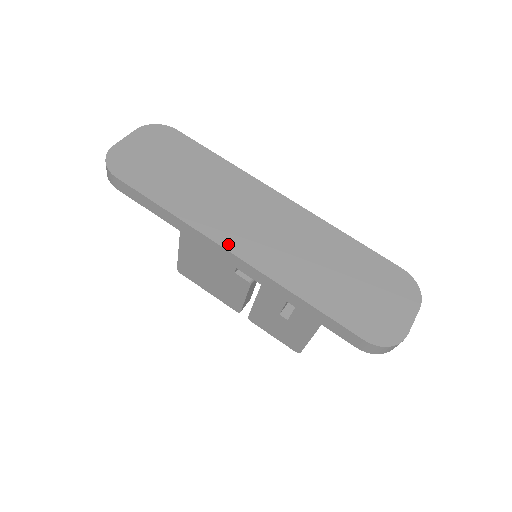
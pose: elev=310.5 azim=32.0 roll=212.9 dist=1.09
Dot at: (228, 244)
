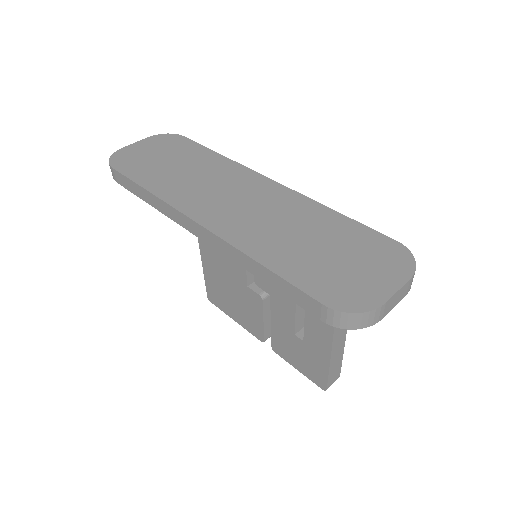
Dot at: (195, 215)
